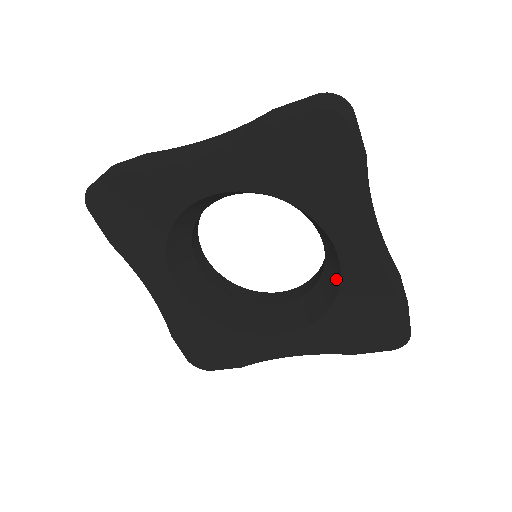
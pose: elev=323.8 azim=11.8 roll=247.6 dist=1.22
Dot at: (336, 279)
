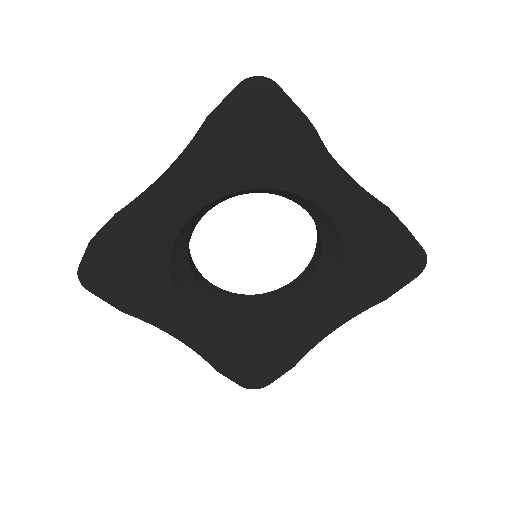
Dot at: (336, 238)
